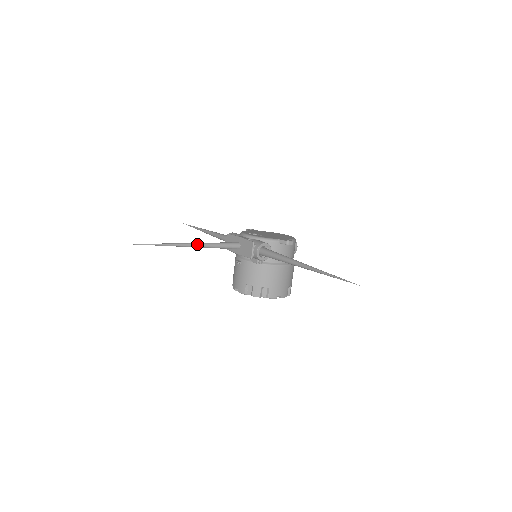
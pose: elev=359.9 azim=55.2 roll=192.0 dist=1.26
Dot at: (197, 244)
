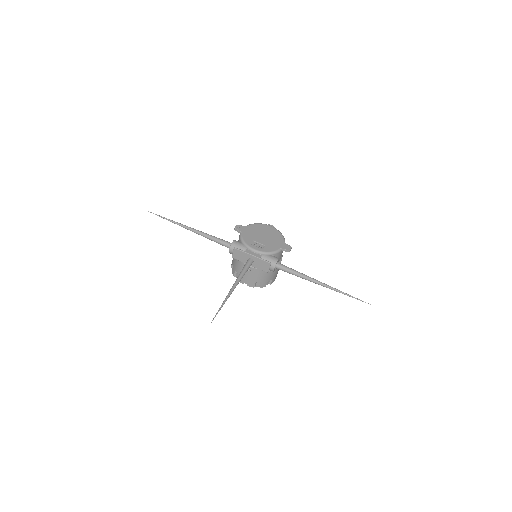
Dot at: occluded
